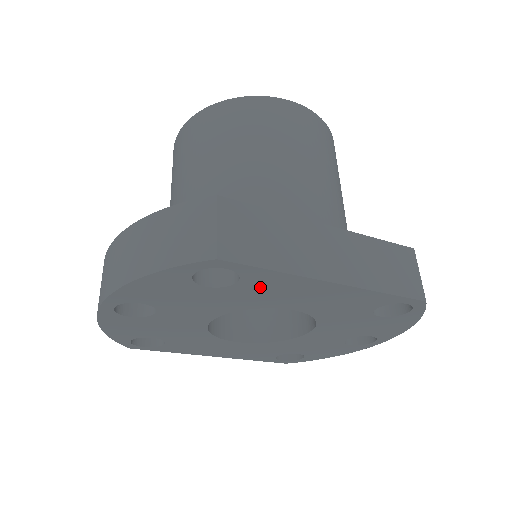
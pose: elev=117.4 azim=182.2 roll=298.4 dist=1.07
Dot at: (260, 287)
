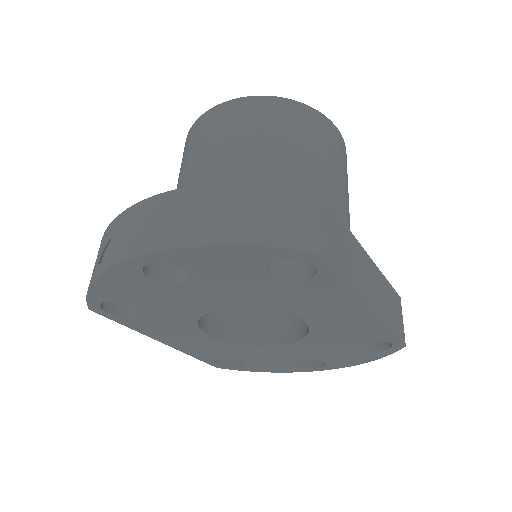
Dot at: (313, 292)
